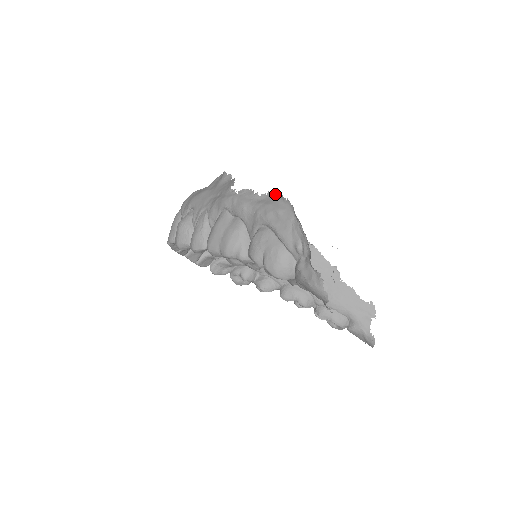
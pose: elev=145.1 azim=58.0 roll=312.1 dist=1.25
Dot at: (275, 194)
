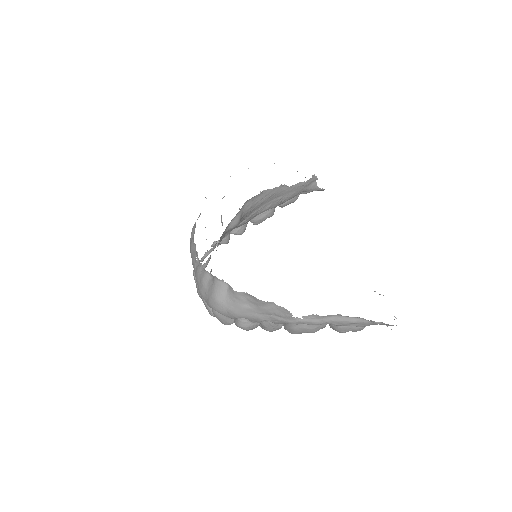
Dot at: (343, 316)
